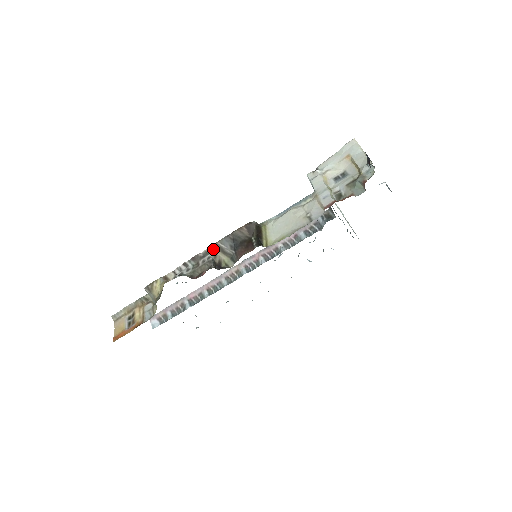
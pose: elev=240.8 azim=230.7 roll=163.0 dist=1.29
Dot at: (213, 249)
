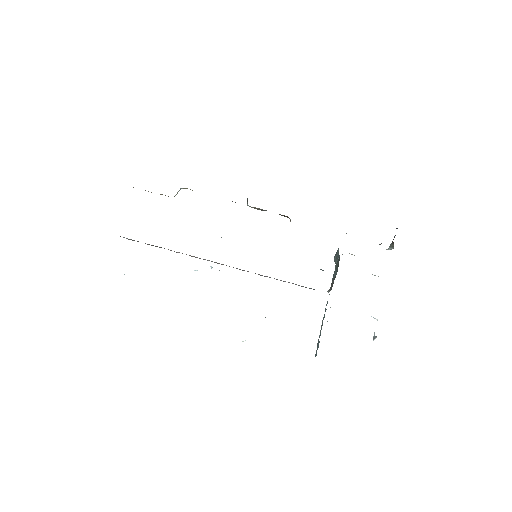
Dot at: occluded
